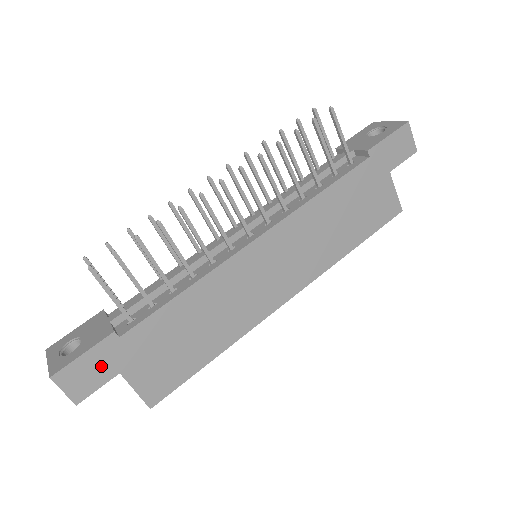
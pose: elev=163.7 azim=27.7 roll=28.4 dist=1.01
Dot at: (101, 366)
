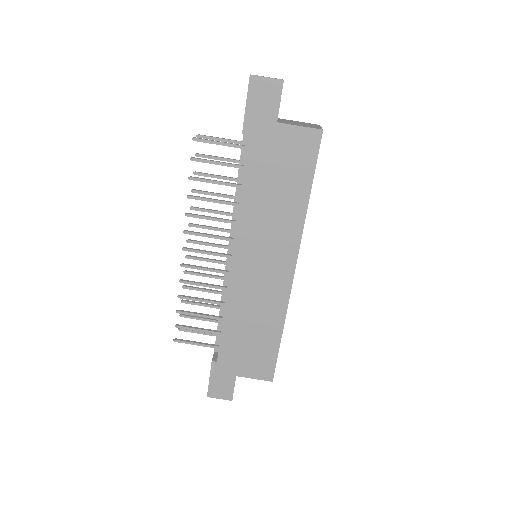
Dot at: (224, 379)
